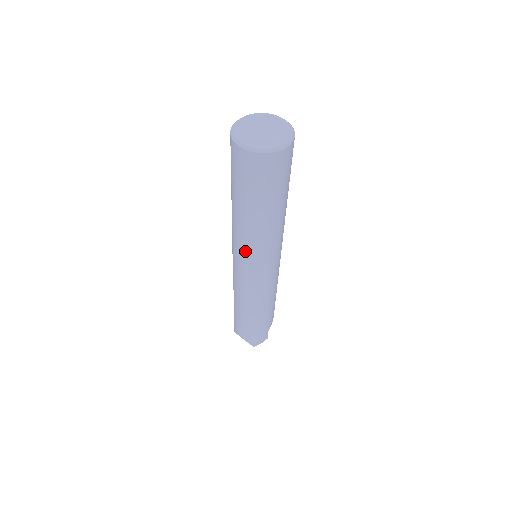
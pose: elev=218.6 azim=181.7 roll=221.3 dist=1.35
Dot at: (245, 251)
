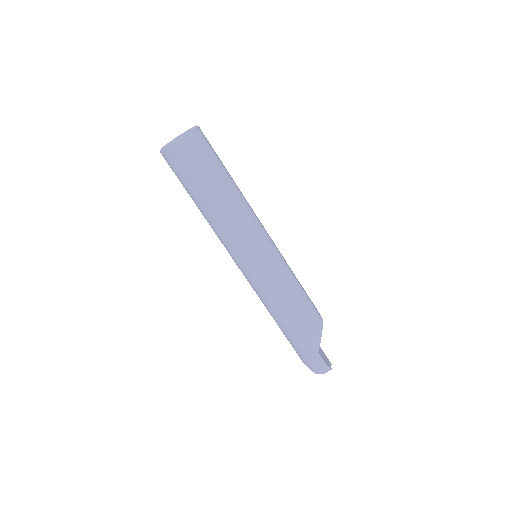
Dot at: (223, 244)
